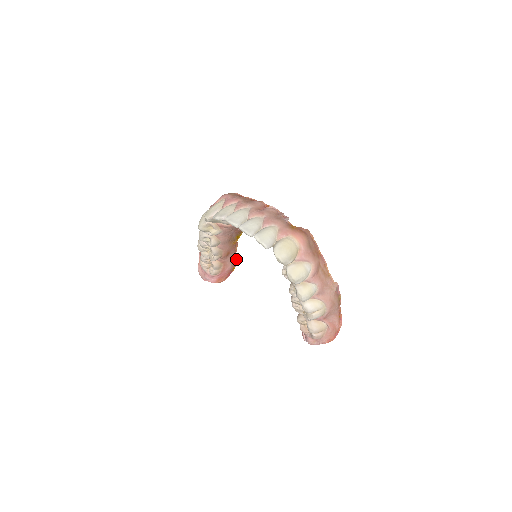
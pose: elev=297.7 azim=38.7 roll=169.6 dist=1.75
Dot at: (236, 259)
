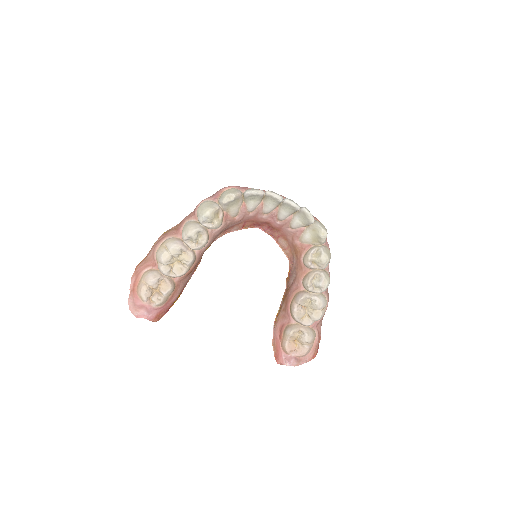
Dot at: occluded
